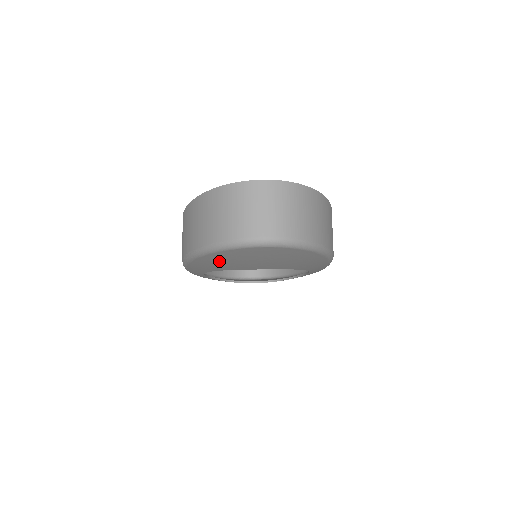
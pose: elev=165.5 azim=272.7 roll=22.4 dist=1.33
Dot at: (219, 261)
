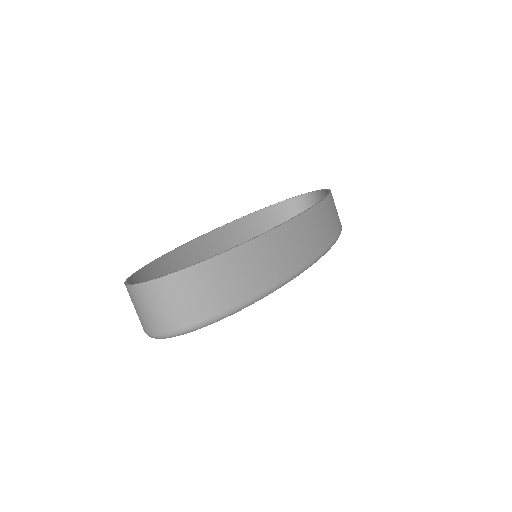
Dot at: occluded
